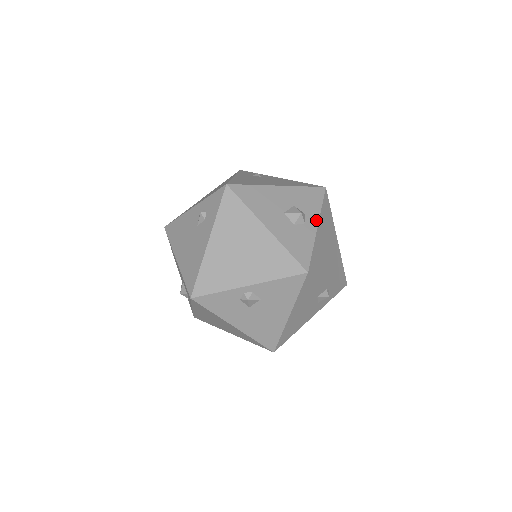
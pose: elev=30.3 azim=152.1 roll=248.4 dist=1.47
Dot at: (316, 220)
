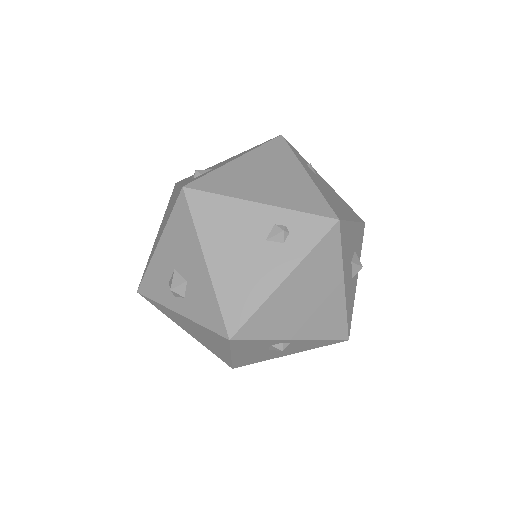
Dot at: occluded
